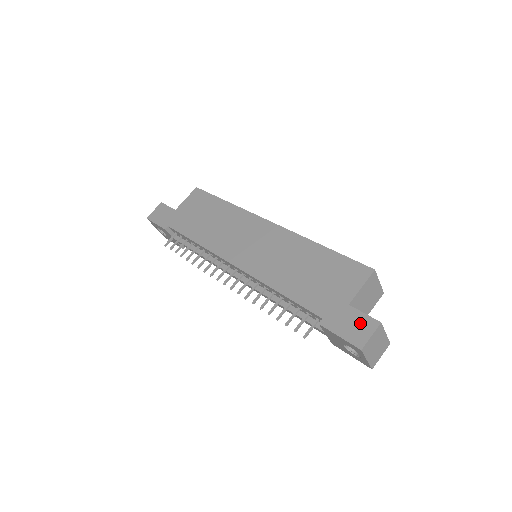
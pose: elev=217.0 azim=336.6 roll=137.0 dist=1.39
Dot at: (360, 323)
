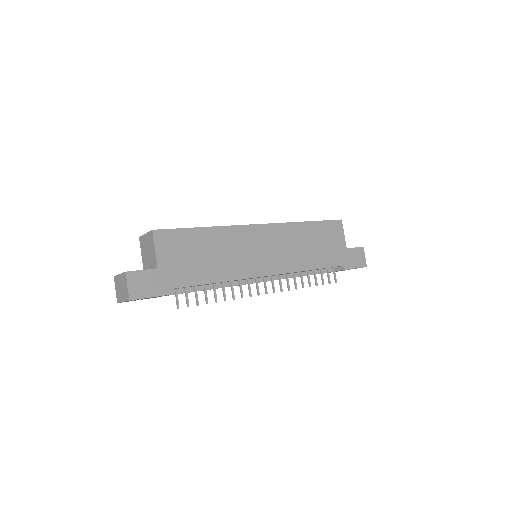
Dot at: (358, 254)
